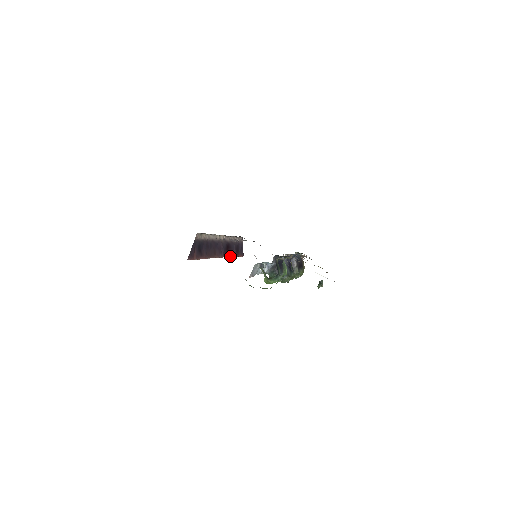
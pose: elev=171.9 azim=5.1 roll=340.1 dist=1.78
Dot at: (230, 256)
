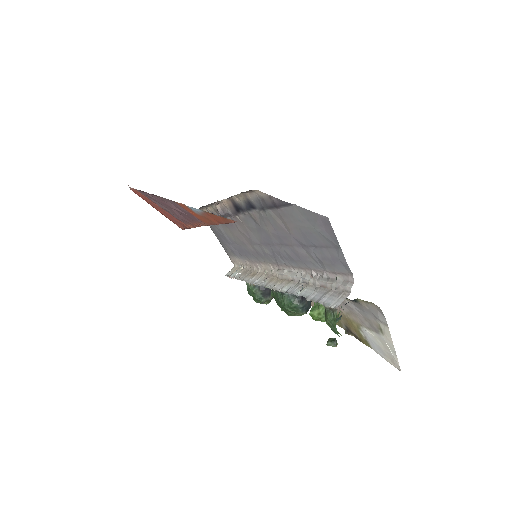
Dot at: occluded
